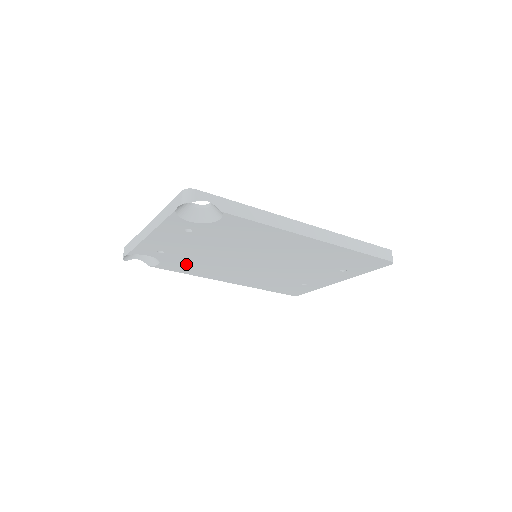
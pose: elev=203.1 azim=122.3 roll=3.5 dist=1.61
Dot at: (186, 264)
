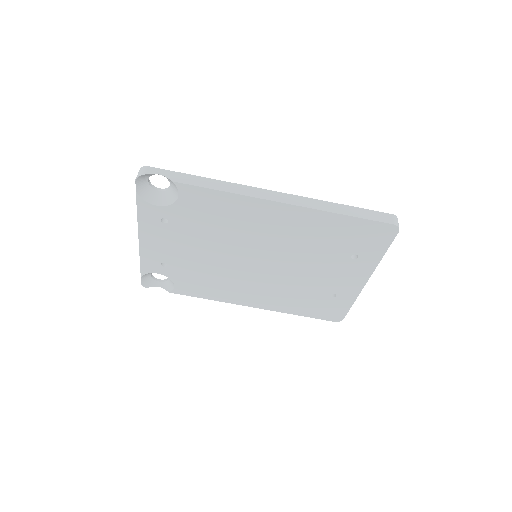
Dot at: (197, 281)
